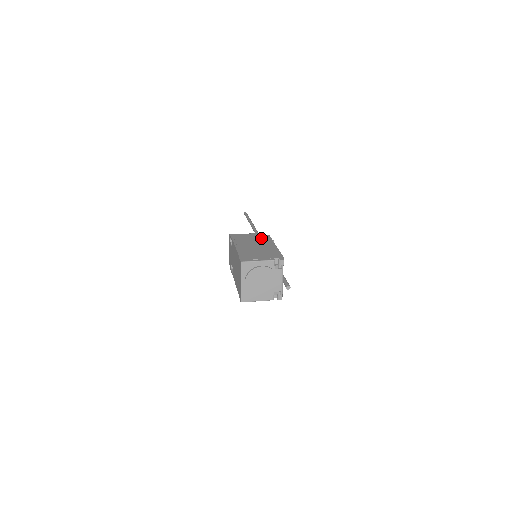
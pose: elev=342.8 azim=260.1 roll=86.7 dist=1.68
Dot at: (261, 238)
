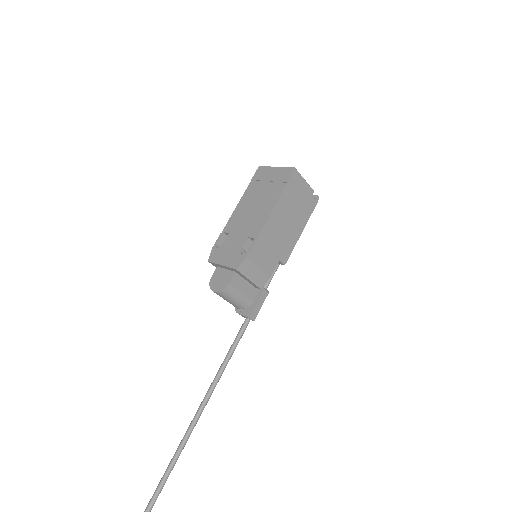
Dot at: occluded
